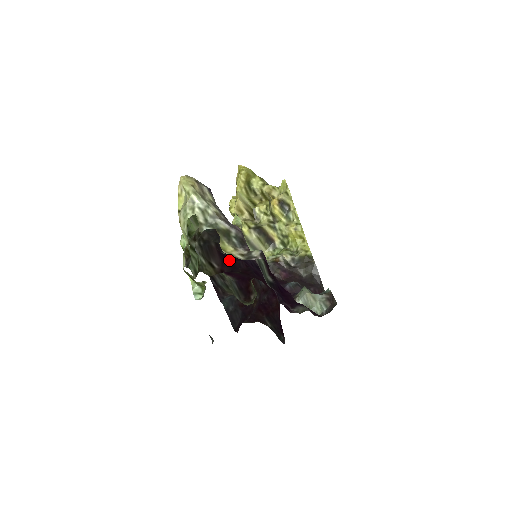
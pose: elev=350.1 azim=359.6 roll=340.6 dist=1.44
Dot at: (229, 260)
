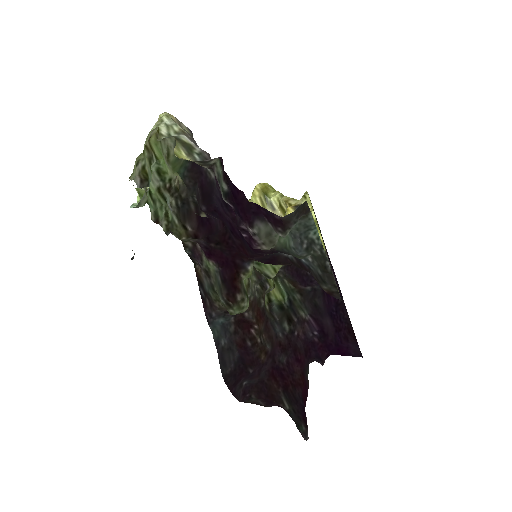
Dot at: (207, 224)
